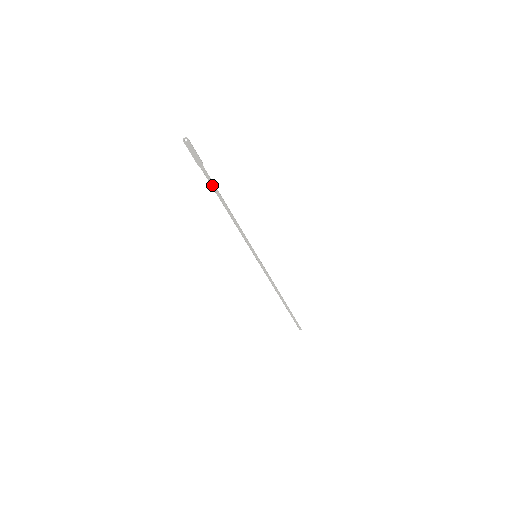
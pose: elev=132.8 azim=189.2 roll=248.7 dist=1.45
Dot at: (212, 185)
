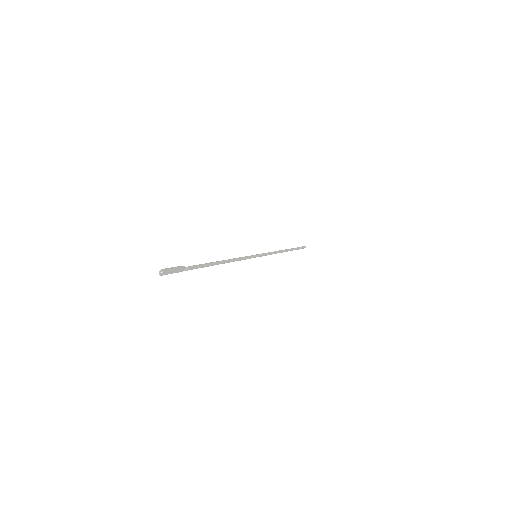
Dot at: (201, 267)
